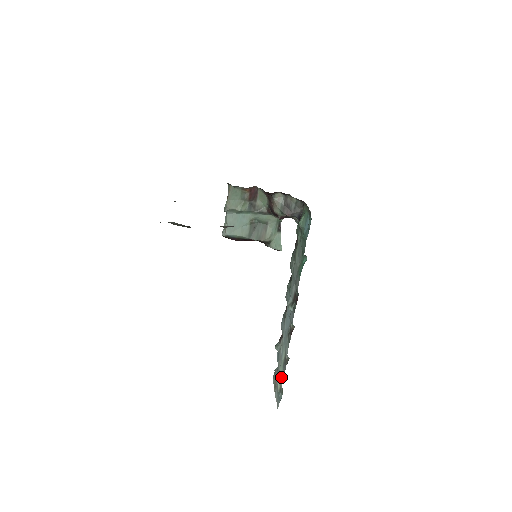
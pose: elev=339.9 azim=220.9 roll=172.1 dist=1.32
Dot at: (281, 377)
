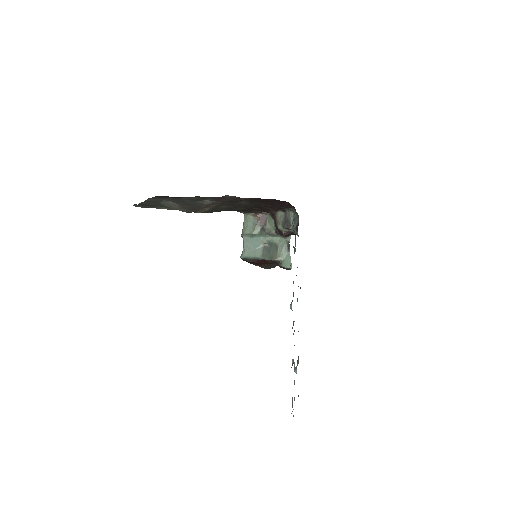
Dot at: occluded
